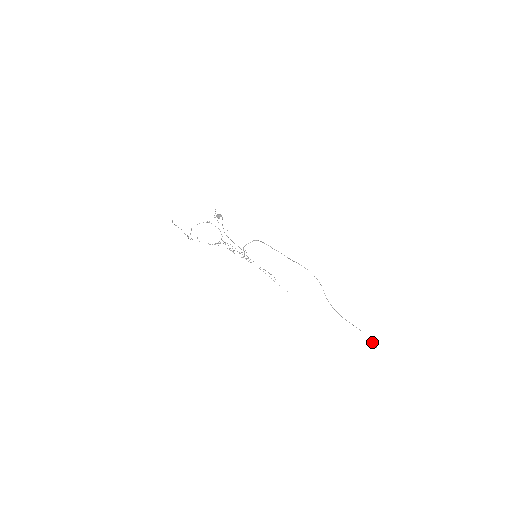
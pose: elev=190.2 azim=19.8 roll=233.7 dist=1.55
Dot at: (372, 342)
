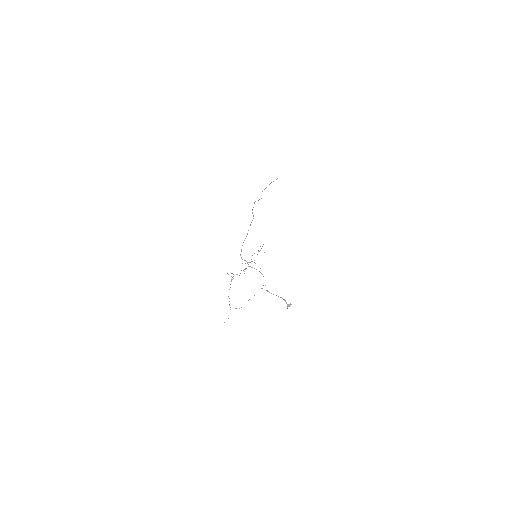
Dot at: occluded
